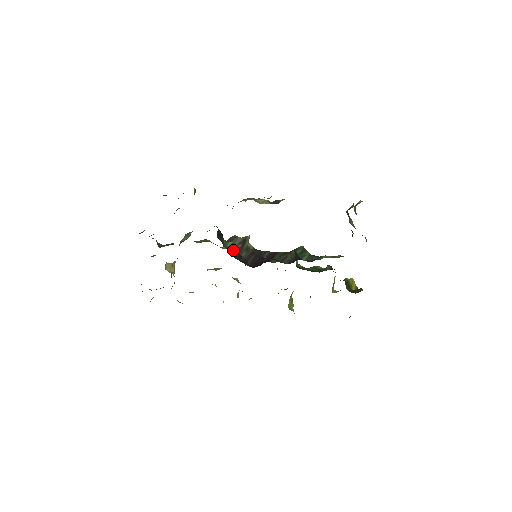
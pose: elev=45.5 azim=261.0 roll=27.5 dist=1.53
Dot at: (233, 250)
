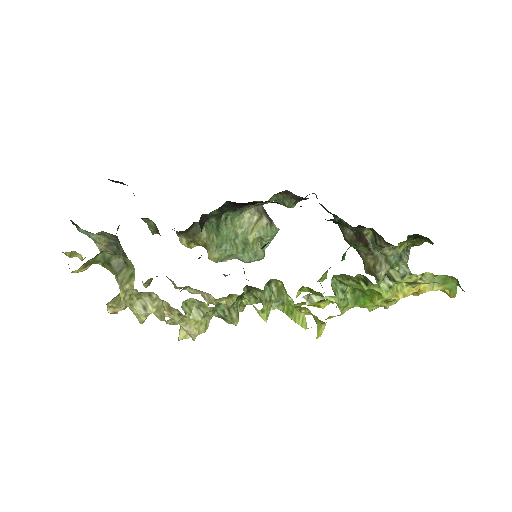
Dot at: occluded
